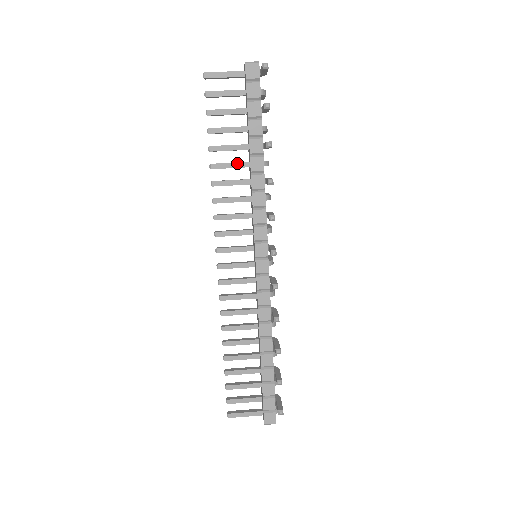
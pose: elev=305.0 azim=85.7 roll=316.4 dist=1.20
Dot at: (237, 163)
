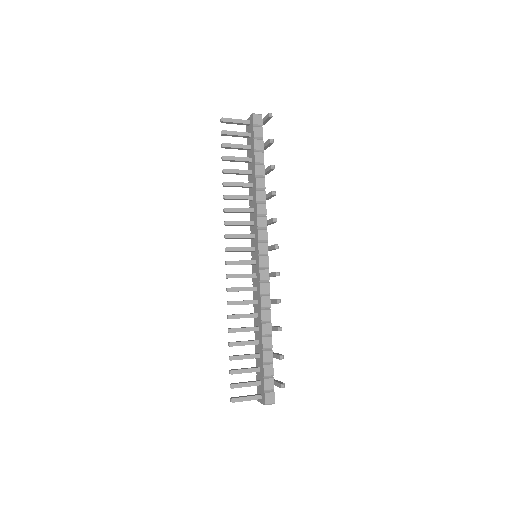
Dot at: (244, 183)
